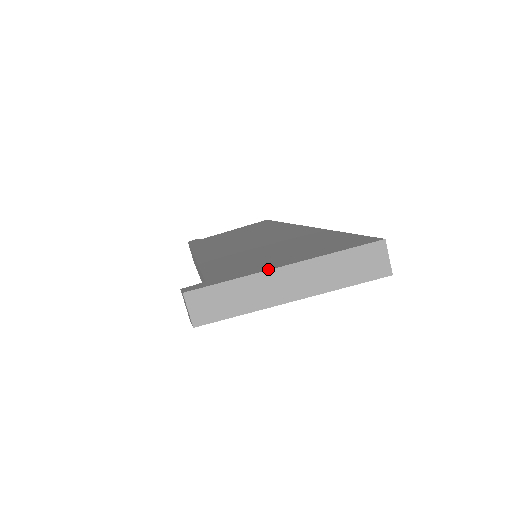
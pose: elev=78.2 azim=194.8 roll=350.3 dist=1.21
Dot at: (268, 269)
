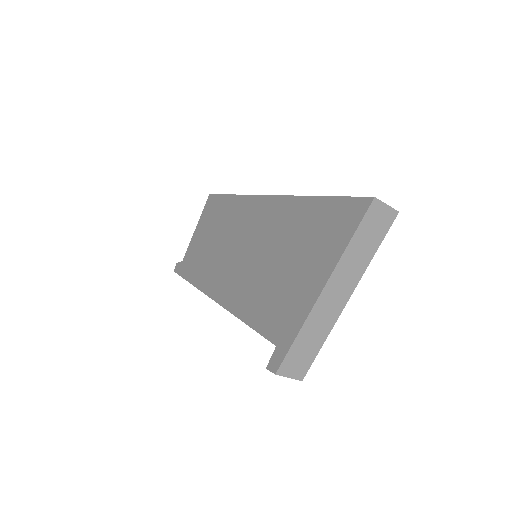
Dot at: (314, 301)
